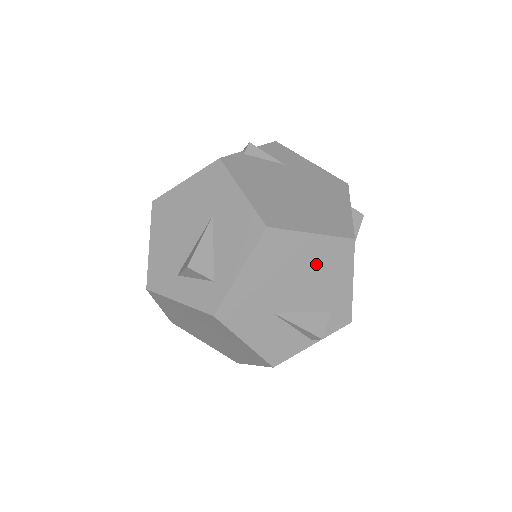
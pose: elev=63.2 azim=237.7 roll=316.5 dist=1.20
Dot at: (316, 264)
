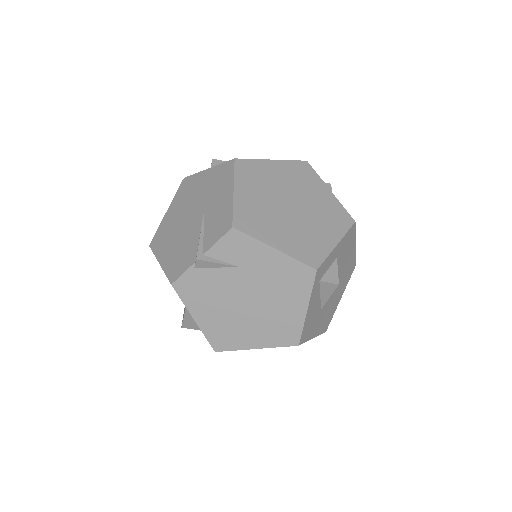
Dot at: occluded
